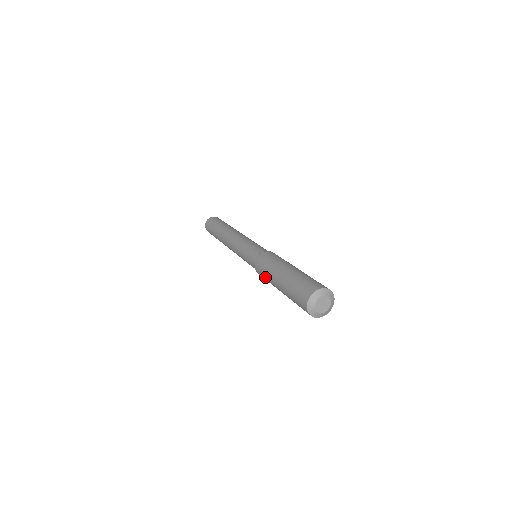
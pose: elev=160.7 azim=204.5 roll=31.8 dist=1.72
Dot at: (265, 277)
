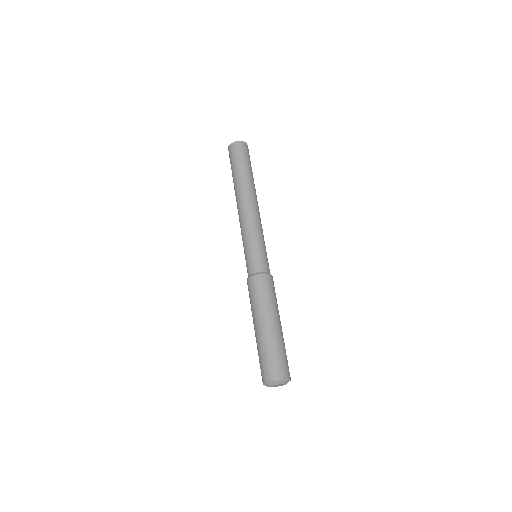
Dot at: (252, 301)
